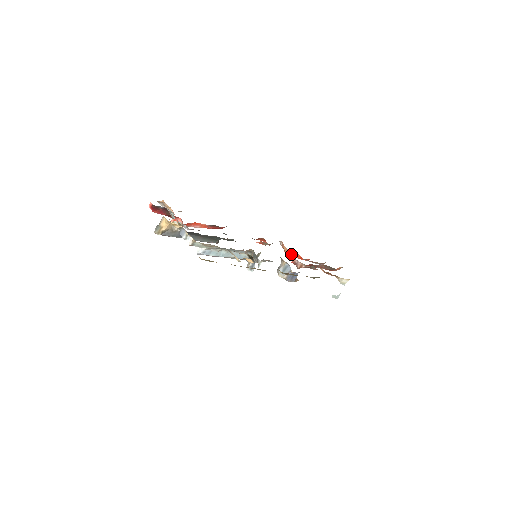
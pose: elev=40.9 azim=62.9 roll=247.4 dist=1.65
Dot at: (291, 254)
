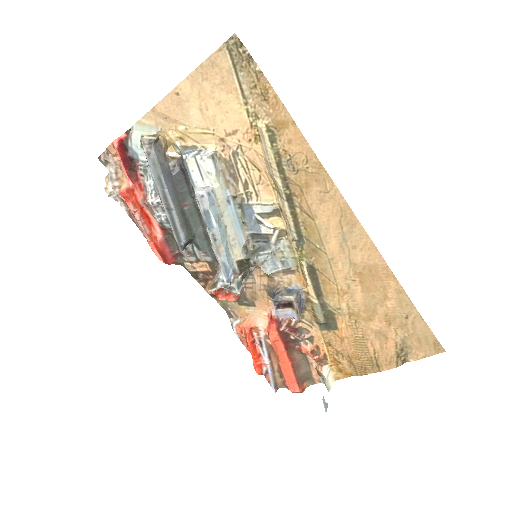
Dot at: (261, 325)
